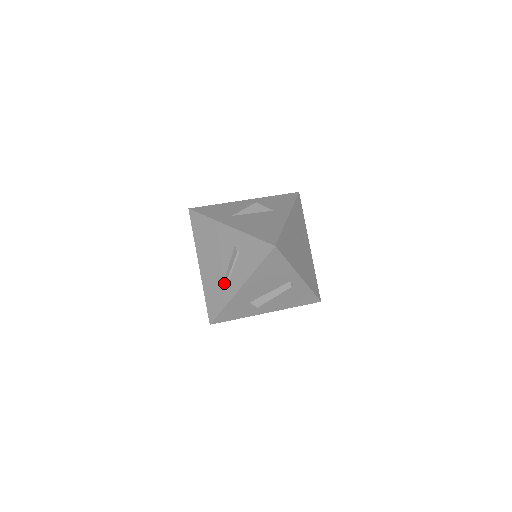
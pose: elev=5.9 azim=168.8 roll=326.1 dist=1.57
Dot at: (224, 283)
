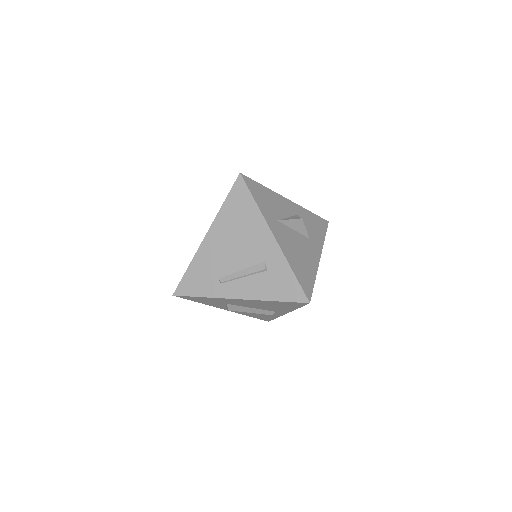
Dot at: (224, 279)
